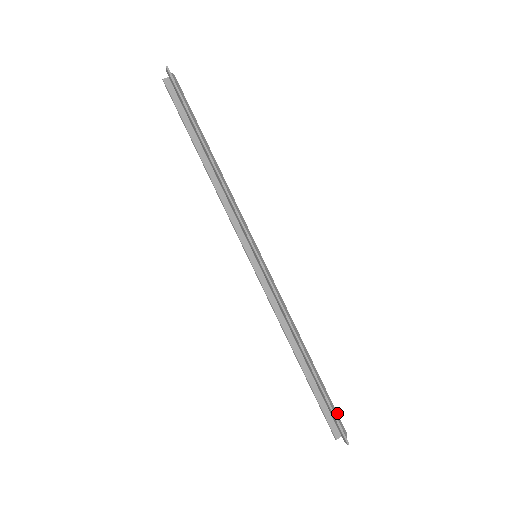
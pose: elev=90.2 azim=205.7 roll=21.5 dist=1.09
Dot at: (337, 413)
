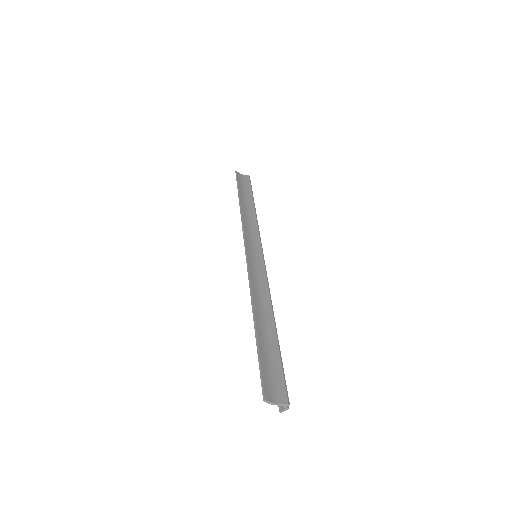
Dot at: (284, 380)
